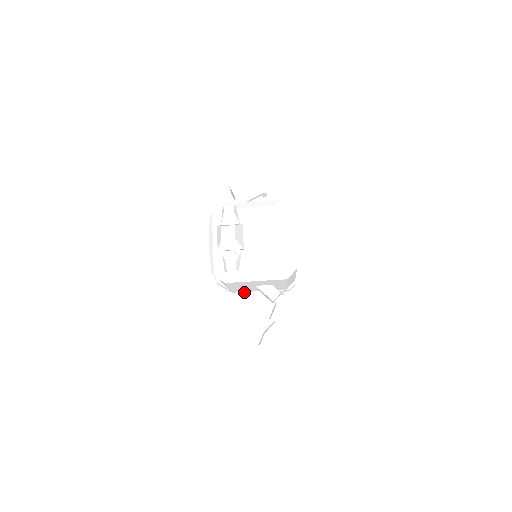
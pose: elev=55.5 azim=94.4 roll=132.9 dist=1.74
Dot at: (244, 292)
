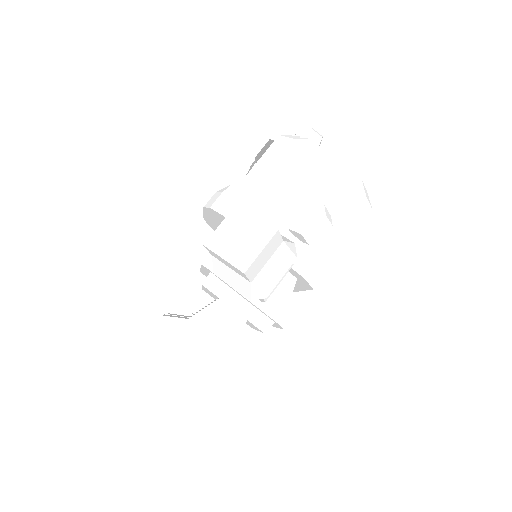
Dot at: occluded
